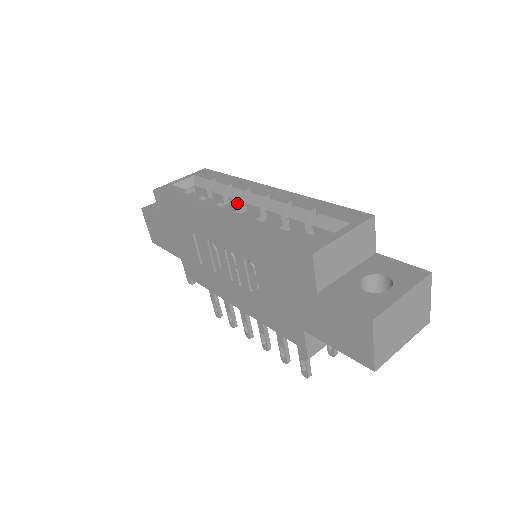
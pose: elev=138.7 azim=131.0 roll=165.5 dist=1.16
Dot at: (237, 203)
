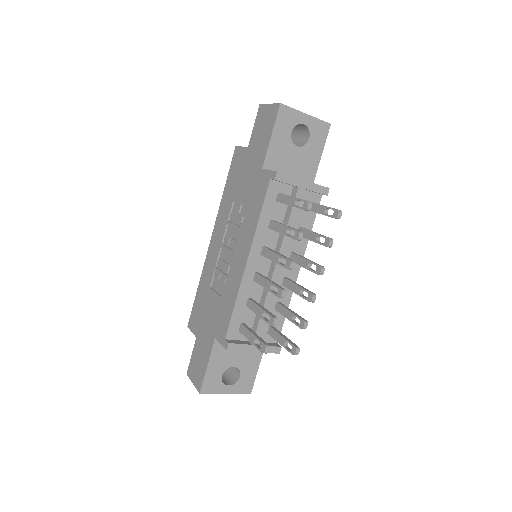
Dot at: occluded
